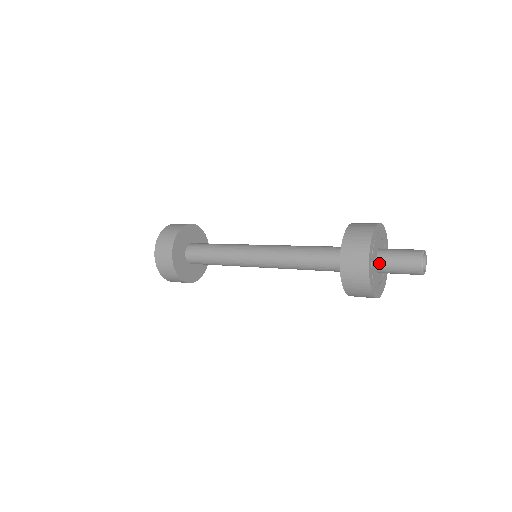
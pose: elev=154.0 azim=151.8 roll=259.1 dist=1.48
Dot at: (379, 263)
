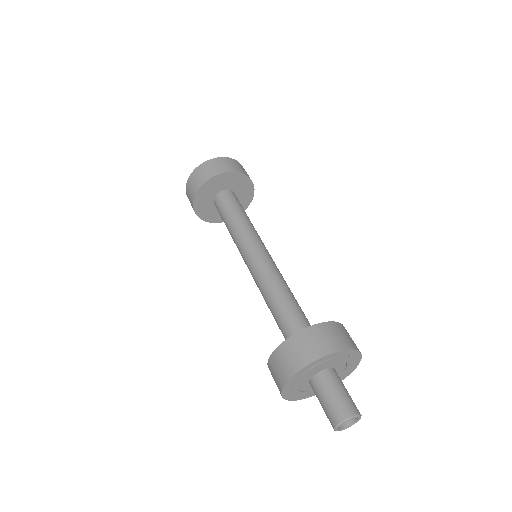
Dot at: (311, 384)
